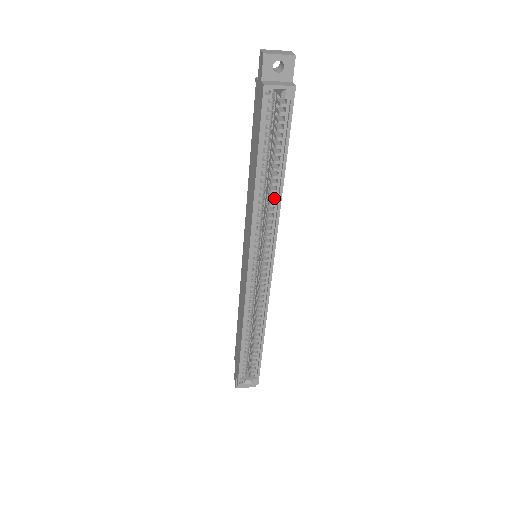
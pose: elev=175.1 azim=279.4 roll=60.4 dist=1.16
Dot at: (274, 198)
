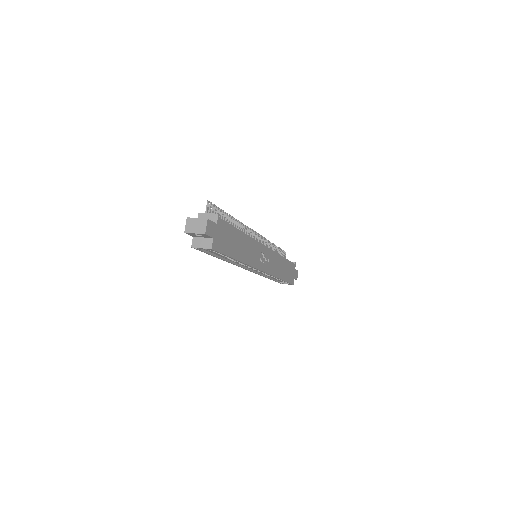
Dot at: occluded
